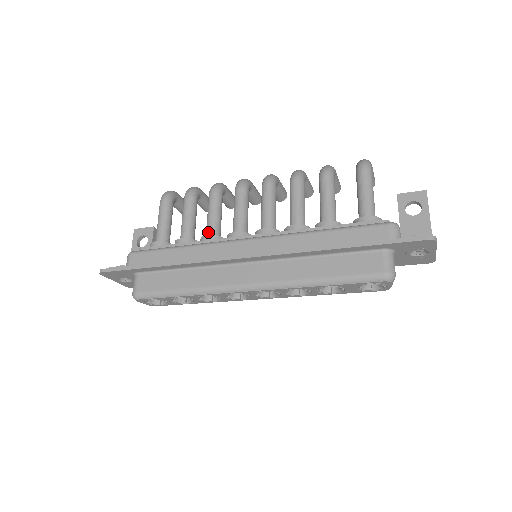
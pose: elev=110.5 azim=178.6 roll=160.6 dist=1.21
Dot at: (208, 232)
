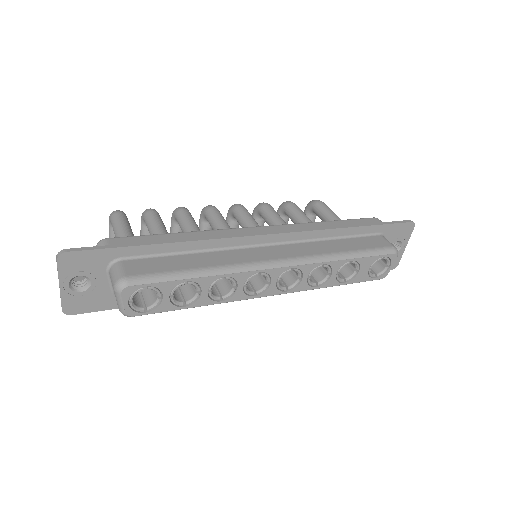
Dot at: occluded
